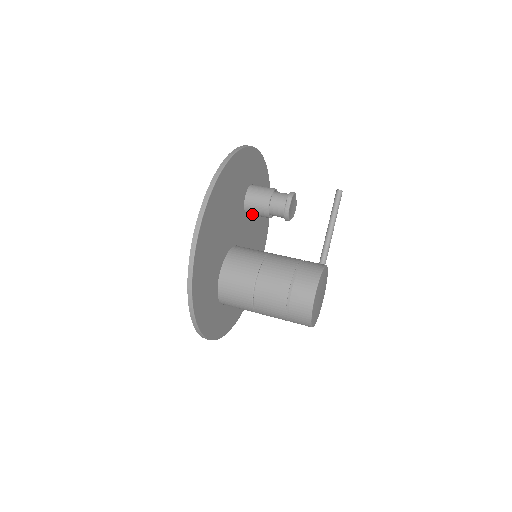
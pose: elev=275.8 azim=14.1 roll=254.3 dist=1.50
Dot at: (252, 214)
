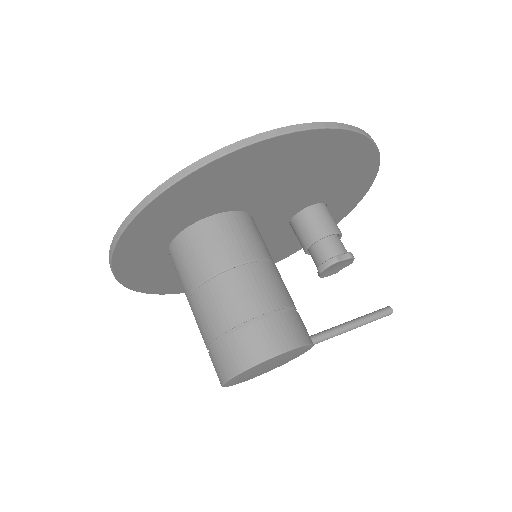
Dot at: (296, 226)
